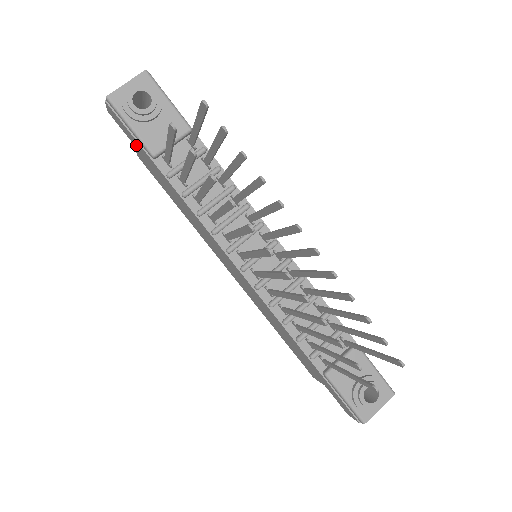
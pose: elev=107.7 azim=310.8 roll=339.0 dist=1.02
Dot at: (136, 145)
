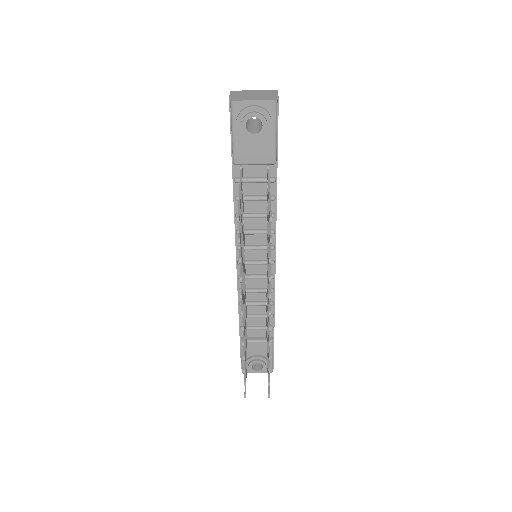
Dot at: occluded
